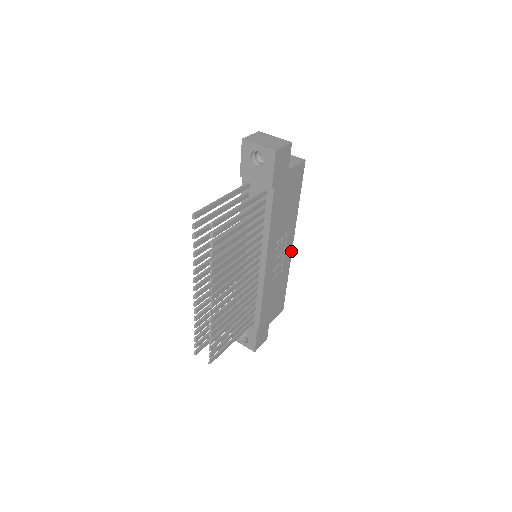
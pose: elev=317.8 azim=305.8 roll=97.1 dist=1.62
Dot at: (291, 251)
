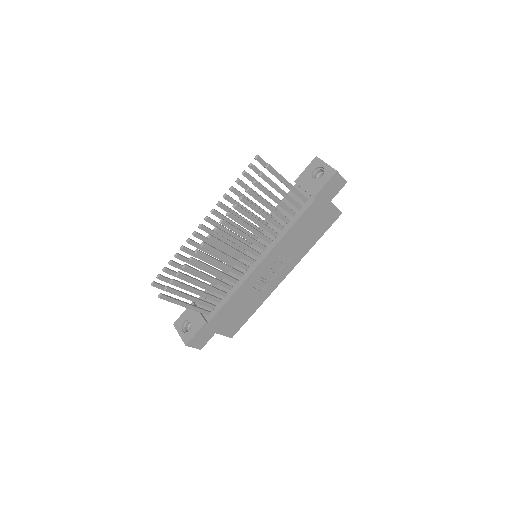
Dot at: occluded
